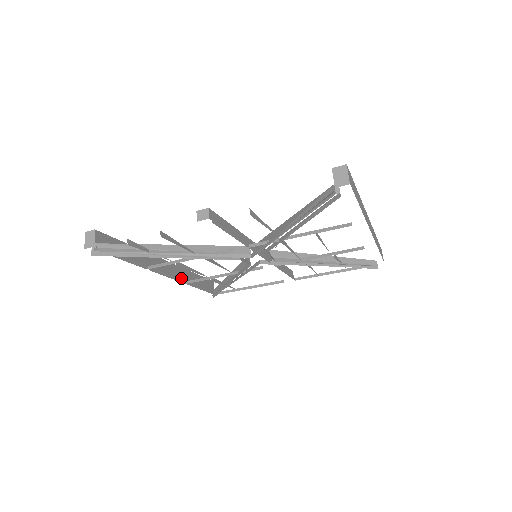
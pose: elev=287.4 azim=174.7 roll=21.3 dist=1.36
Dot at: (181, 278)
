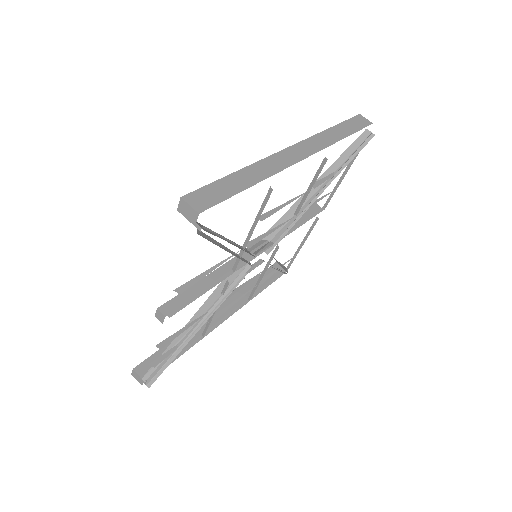
Dot at: (241, 302)
